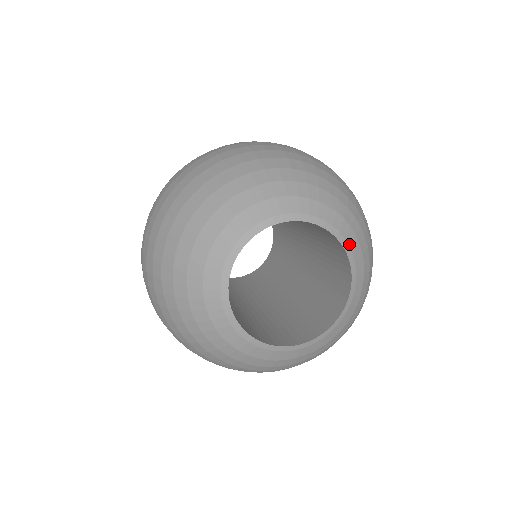
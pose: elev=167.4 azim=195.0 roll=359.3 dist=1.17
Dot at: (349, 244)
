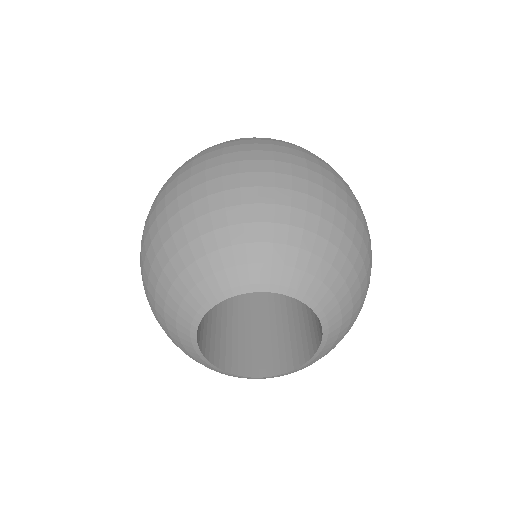
Dot at: (323, 308)
